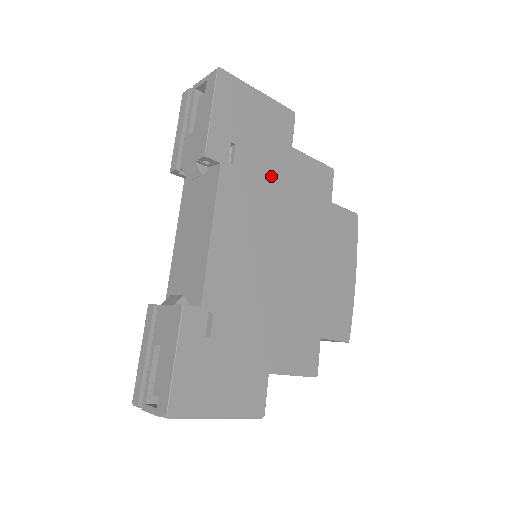
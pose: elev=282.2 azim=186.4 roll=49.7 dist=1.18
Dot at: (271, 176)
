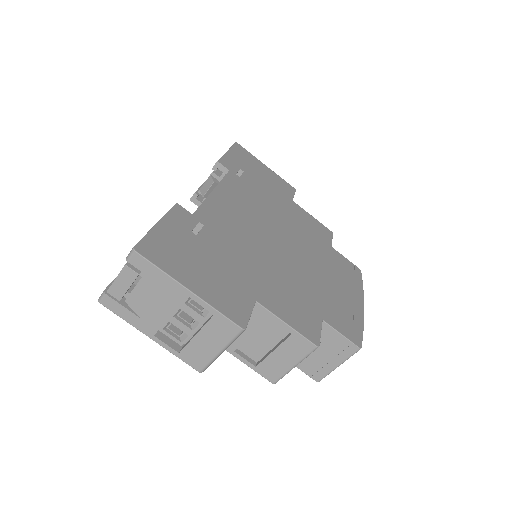
Dot at: (272, 200)
